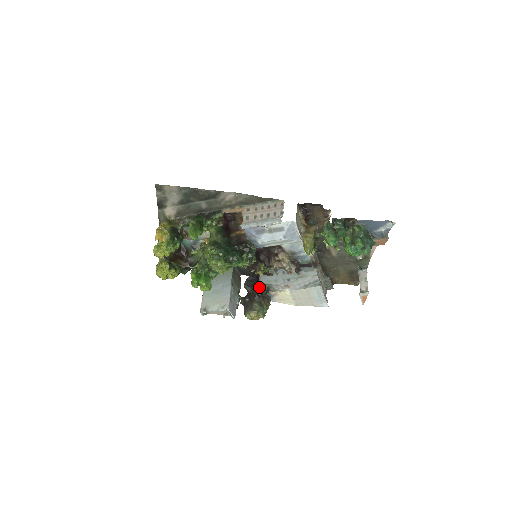
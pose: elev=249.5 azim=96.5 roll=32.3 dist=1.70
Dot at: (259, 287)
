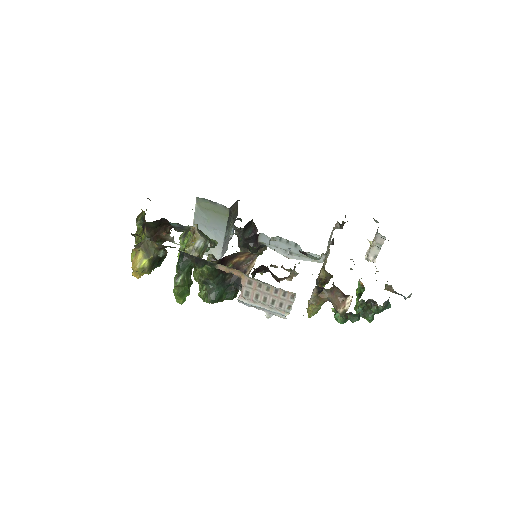
Dot at: (256, 249)
